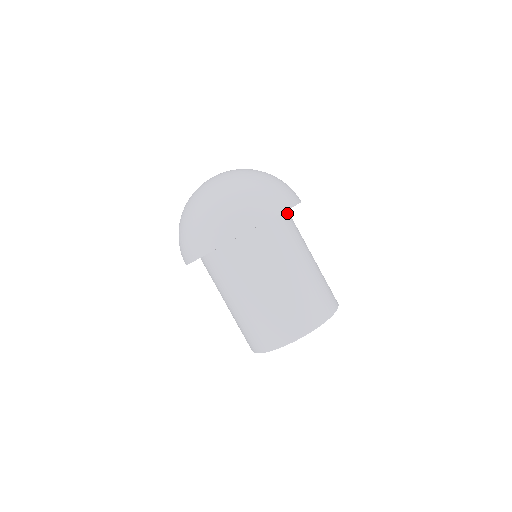
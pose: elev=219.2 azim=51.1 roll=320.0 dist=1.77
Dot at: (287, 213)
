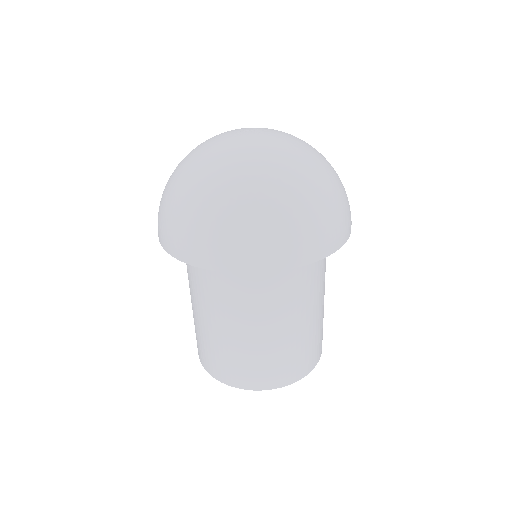
Dot at: occluded
